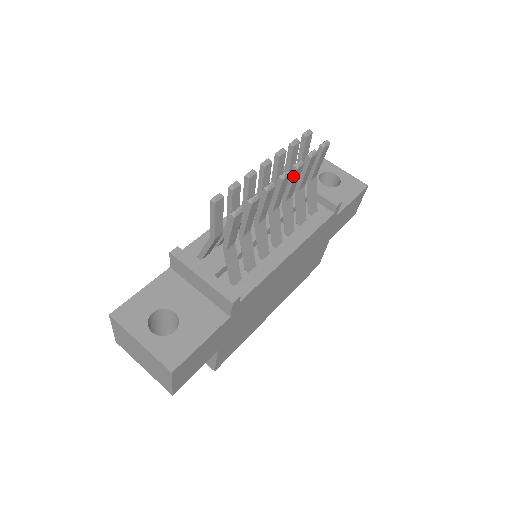
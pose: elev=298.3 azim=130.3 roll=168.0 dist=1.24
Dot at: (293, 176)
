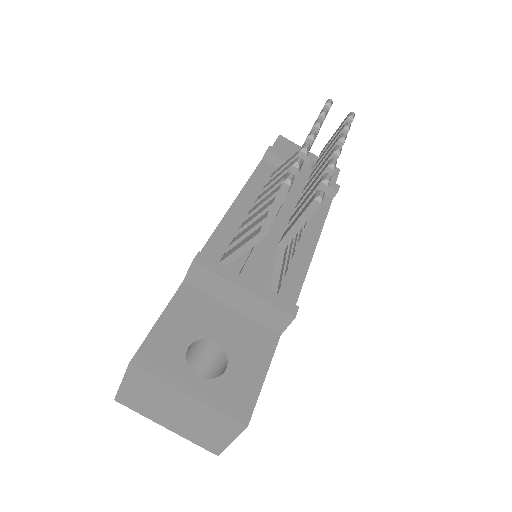
Dot at: occluded
